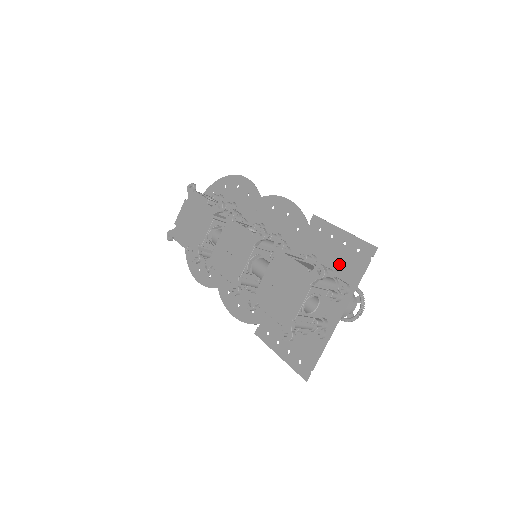
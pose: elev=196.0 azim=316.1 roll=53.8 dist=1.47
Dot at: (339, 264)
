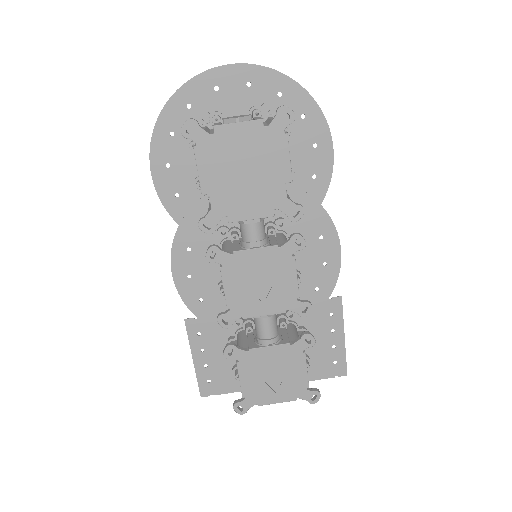
Dot at: (314, 355)
